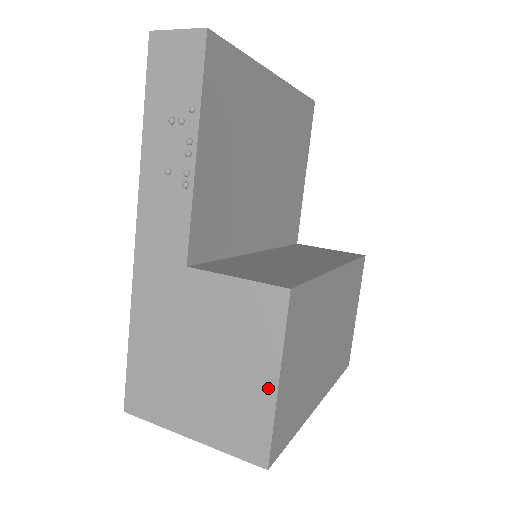
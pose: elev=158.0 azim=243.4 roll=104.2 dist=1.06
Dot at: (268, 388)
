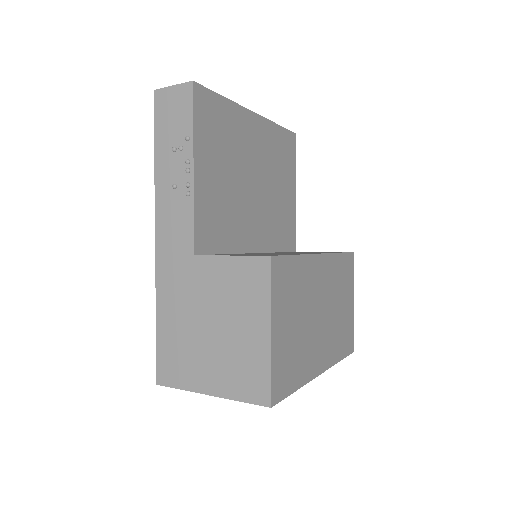
Dot at: (263, 338)
